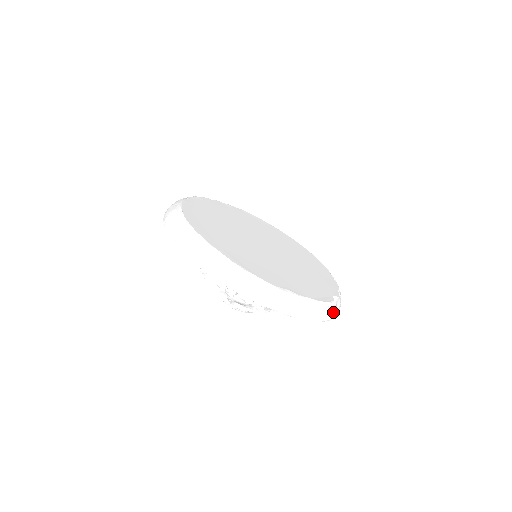
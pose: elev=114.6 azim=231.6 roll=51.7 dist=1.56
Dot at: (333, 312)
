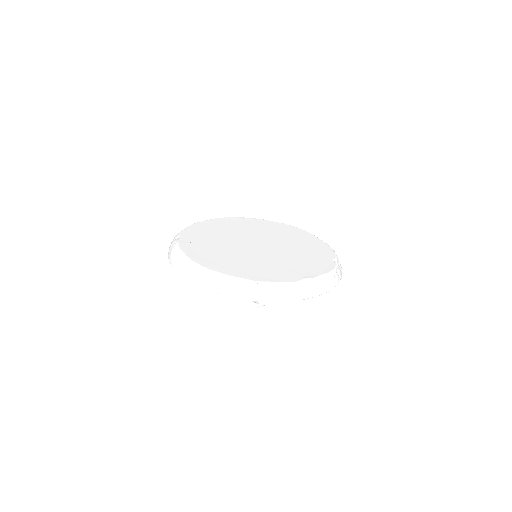
Dot at: (340, 273)
